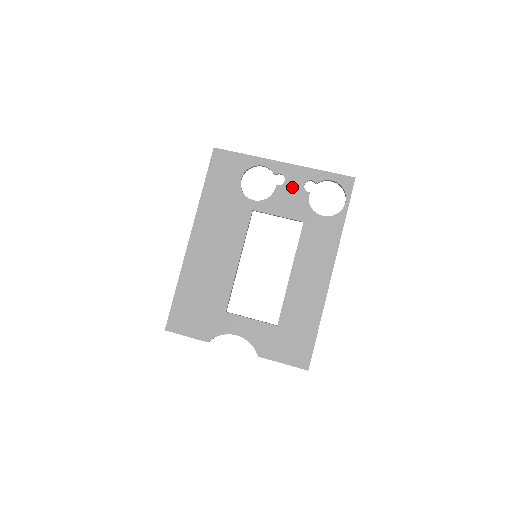
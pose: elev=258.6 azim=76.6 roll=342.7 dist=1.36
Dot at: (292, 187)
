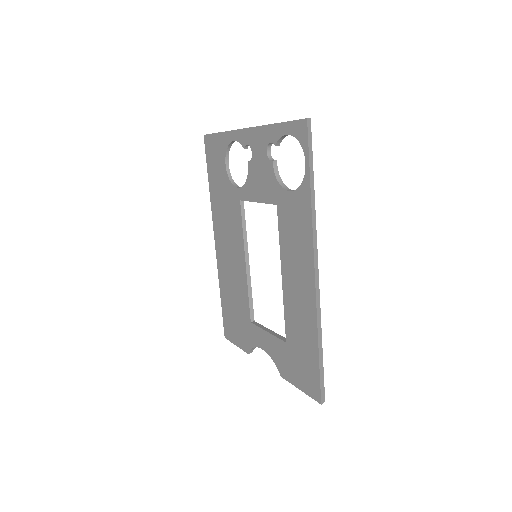
Dot at: (258, 159)
